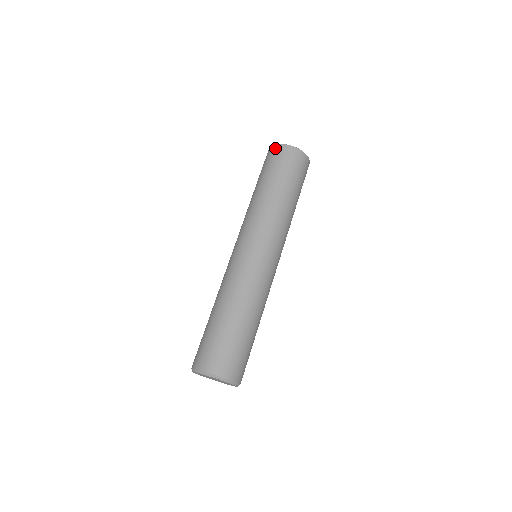
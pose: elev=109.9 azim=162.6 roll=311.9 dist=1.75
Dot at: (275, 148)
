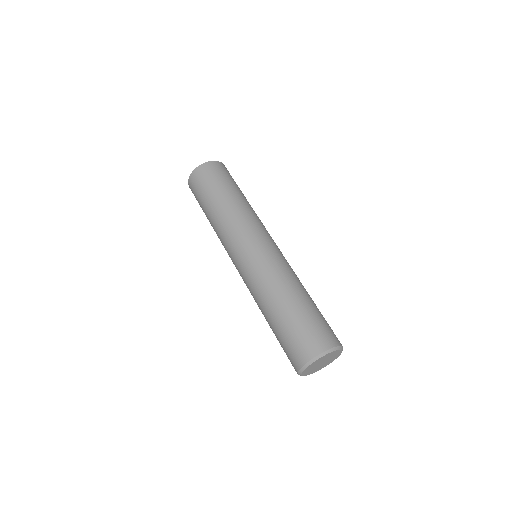
Dot at: (190, 188)
